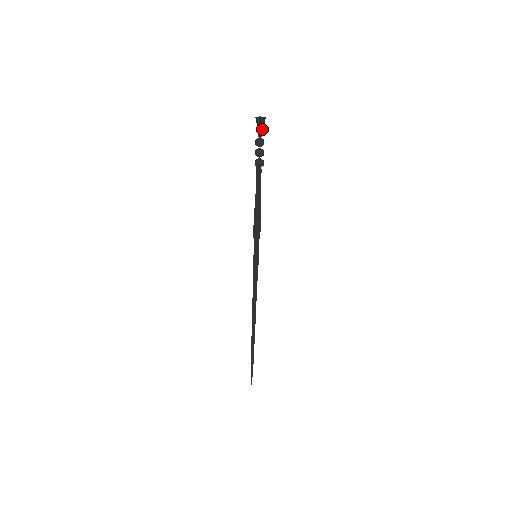
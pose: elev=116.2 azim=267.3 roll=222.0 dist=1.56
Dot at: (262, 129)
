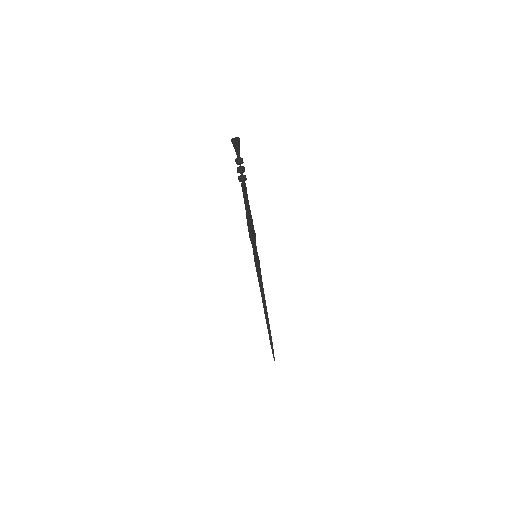
Dot at: (239, 150)
